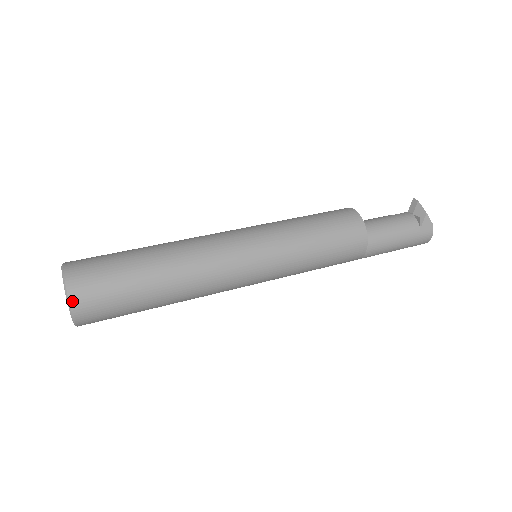
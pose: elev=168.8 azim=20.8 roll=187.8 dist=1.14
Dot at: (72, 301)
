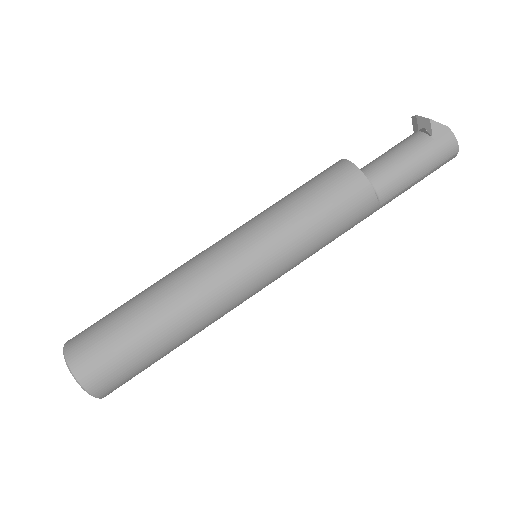
Dot at: (73, 368)
